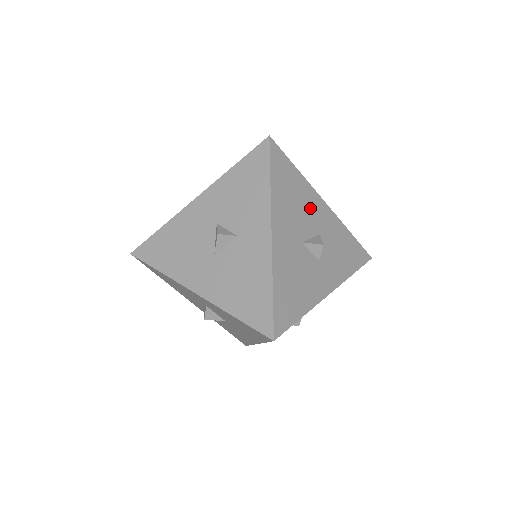
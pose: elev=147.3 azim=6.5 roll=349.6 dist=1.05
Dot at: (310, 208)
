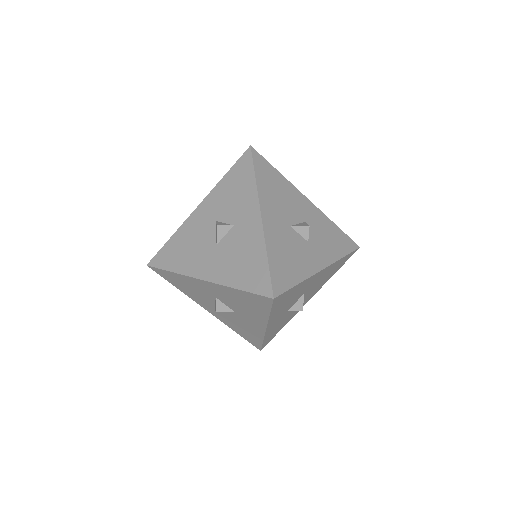
Dot at: (294, 201)
